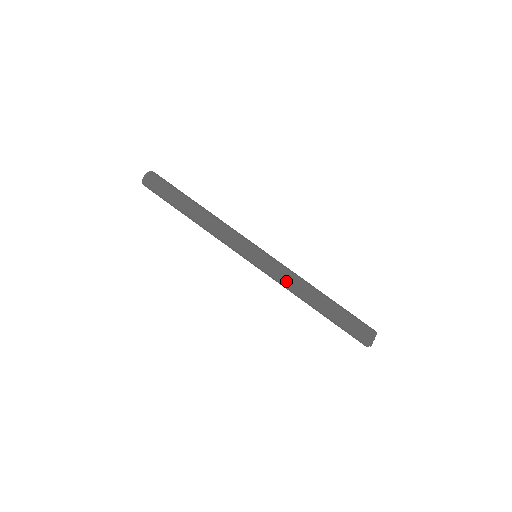
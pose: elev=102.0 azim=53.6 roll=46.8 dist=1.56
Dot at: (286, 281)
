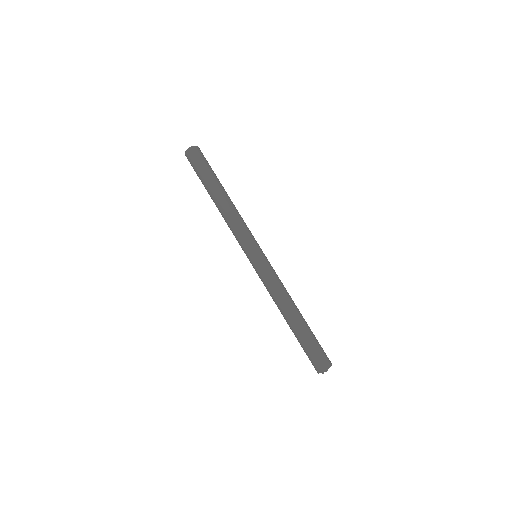
Dot at: (269, 290)
